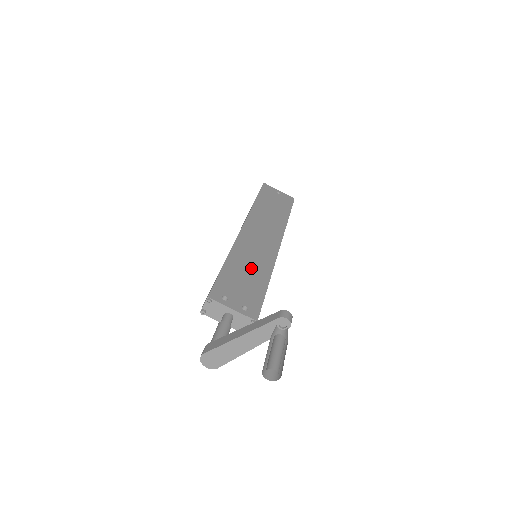
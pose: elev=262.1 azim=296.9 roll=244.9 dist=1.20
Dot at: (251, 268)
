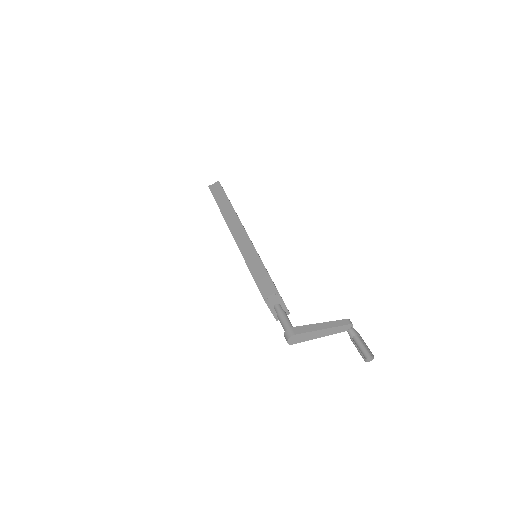
Dot at: occluded
